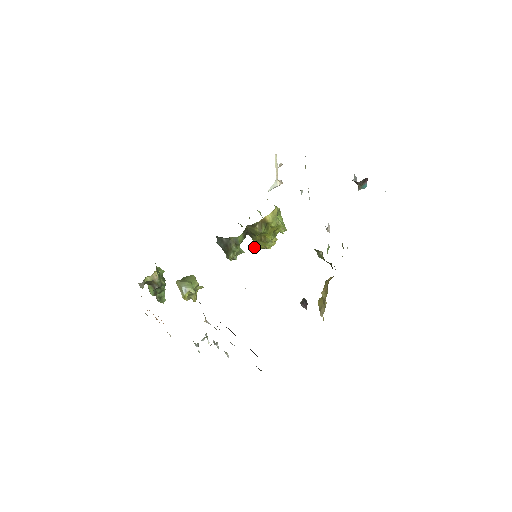
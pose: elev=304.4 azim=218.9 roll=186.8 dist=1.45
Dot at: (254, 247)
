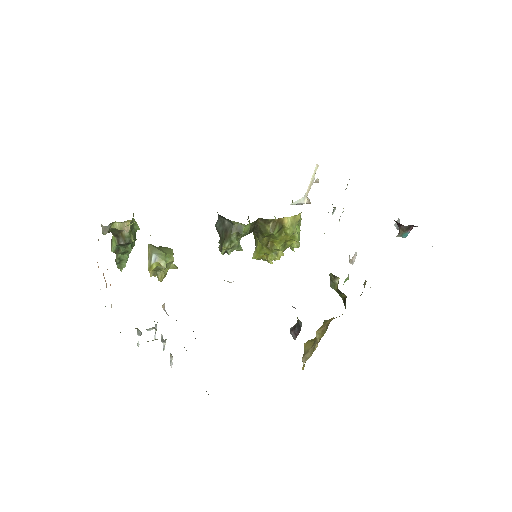
Dot at: (254, 252)
